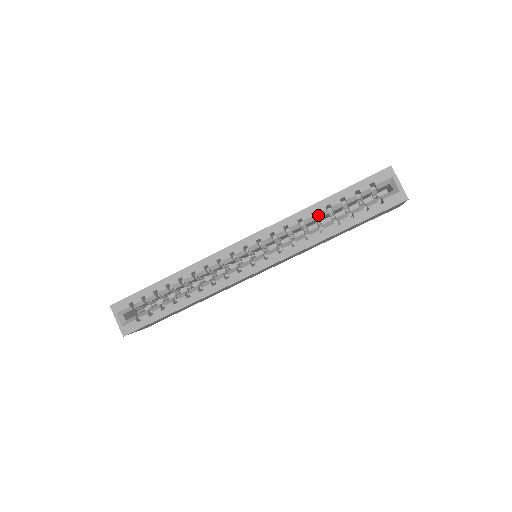
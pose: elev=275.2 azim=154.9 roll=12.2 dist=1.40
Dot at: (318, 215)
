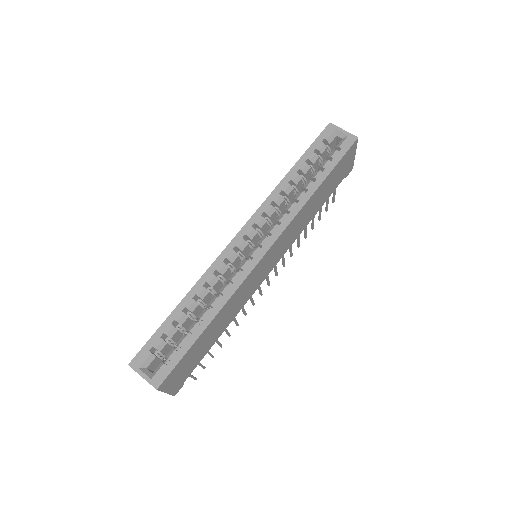
Dot at: (294, 182)
